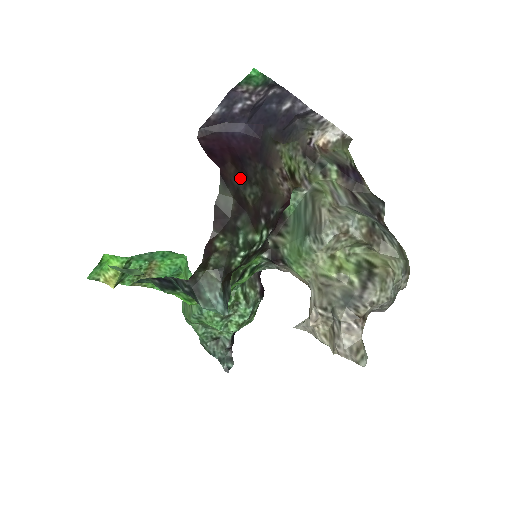
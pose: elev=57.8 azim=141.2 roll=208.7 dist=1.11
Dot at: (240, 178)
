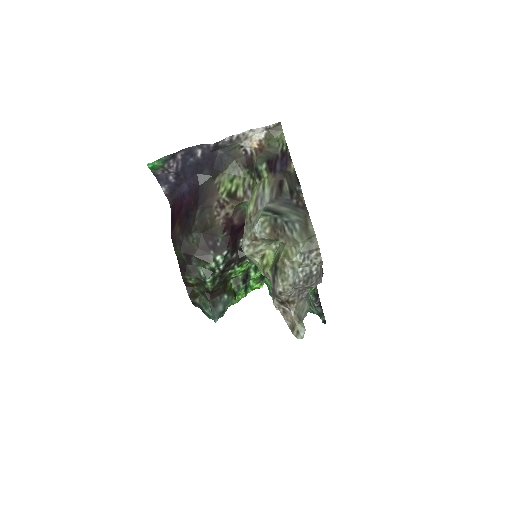
Dot at: (183, 233)
